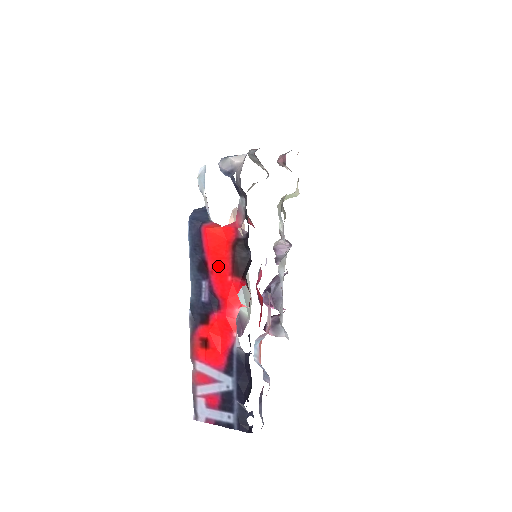
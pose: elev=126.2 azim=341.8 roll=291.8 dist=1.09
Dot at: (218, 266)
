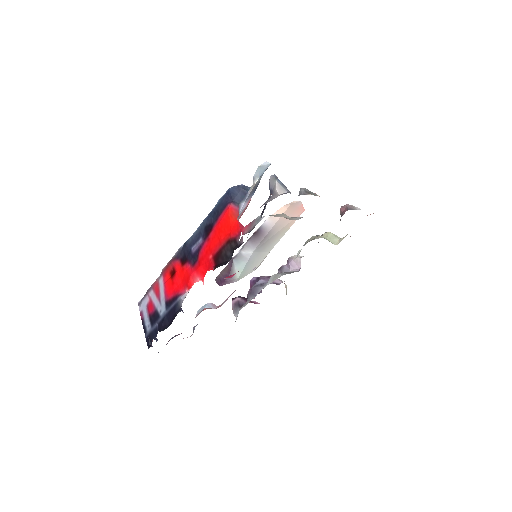
Dot at: (213, 241)
